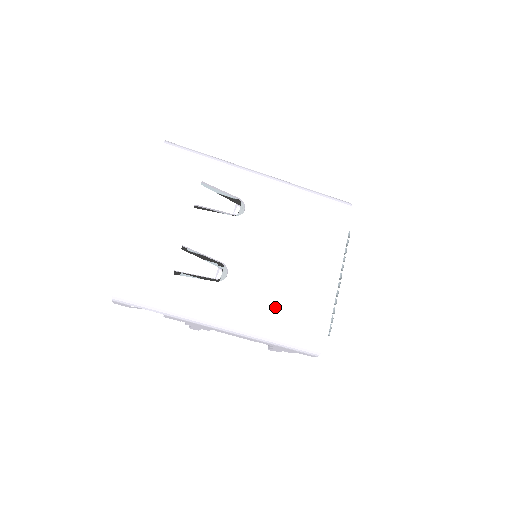
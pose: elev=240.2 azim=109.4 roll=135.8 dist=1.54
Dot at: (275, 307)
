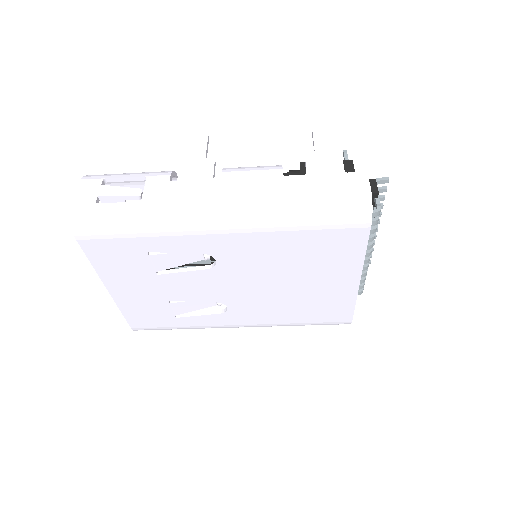
Dot at: (288, 316)
